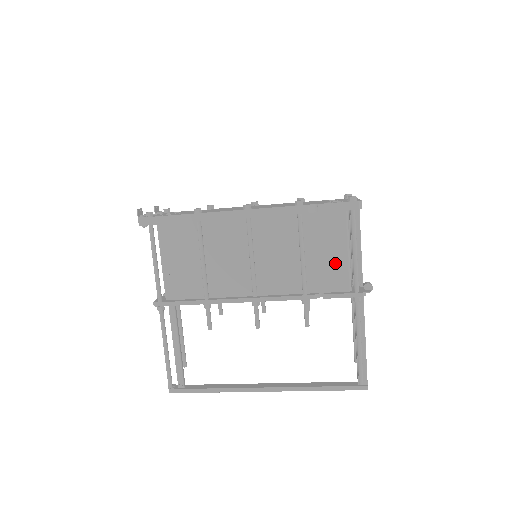
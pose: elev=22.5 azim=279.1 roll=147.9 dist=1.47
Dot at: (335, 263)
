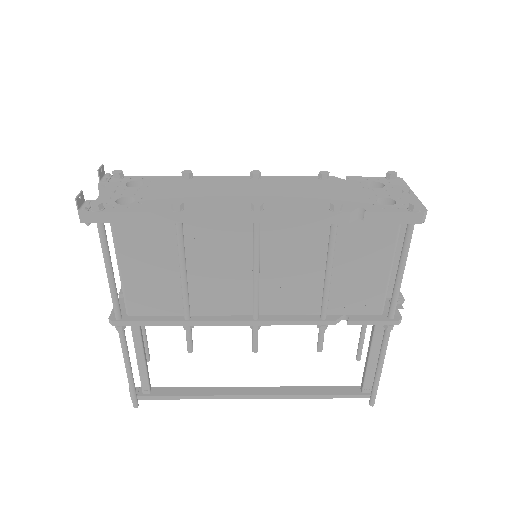
Dot at: (370, 283)
